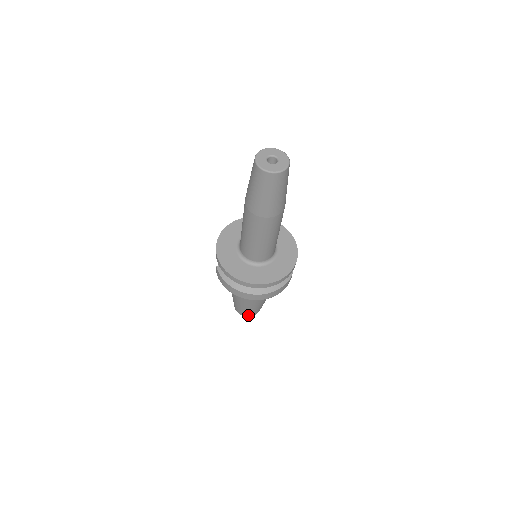
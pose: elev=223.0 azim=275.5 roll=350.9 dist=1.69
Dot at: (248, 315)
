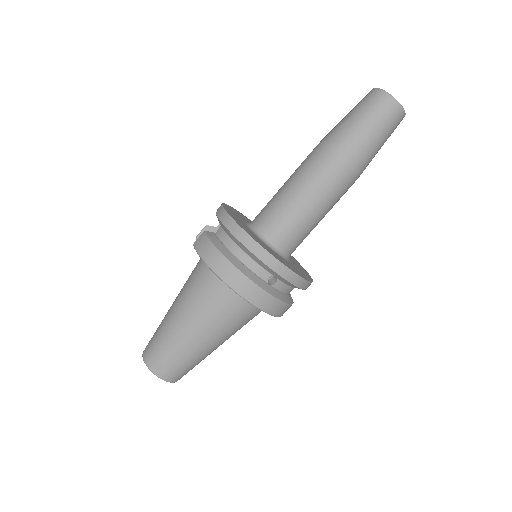
Dot at: (163, 371)
